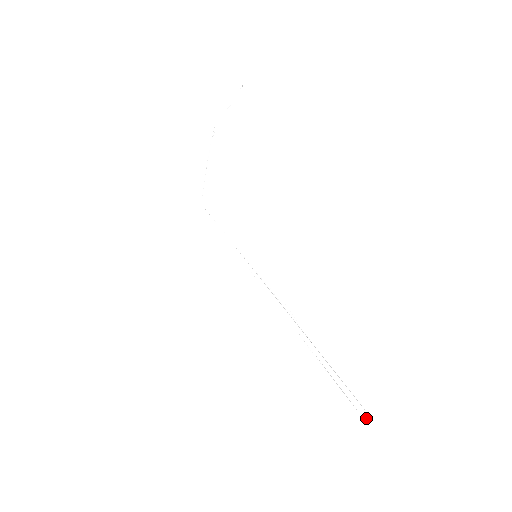
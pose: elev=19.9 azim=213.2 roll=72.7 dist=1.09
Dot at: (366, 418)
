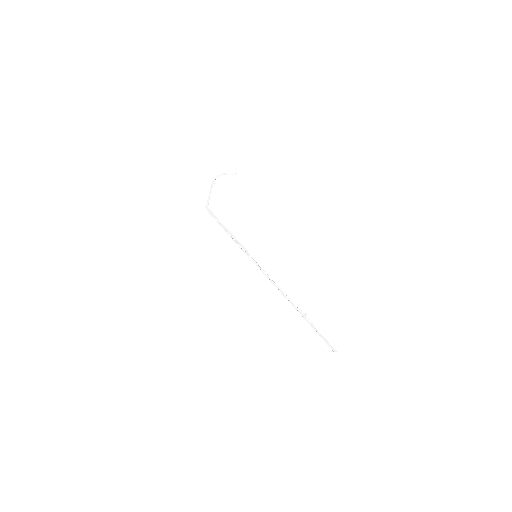
Dot at: occluded
